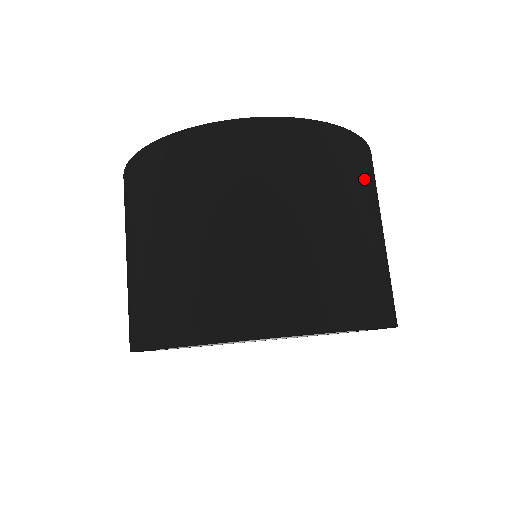
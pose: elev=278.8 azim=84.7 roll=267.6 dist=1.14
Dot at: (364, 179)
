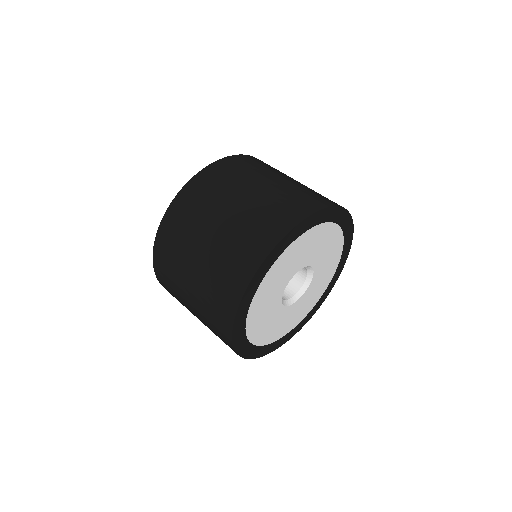
Dot at: (247, 169)
